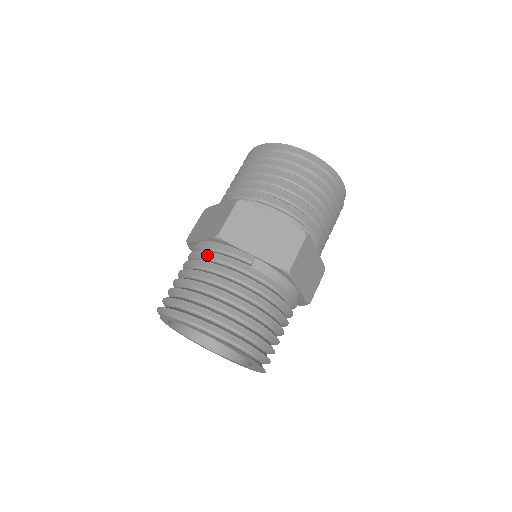
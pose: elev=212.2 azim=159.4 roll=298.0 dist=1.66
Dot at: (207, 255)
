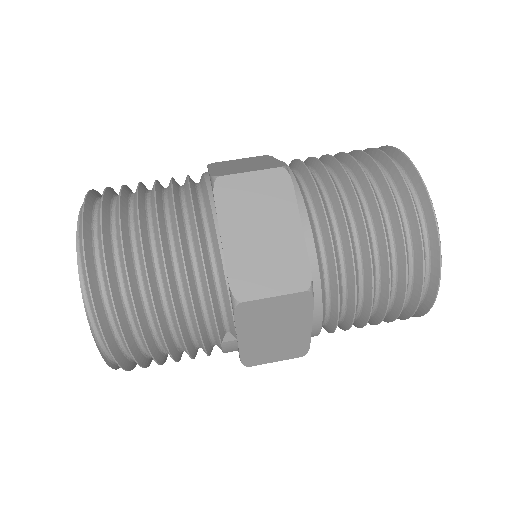
Dot at: (203, 277)
